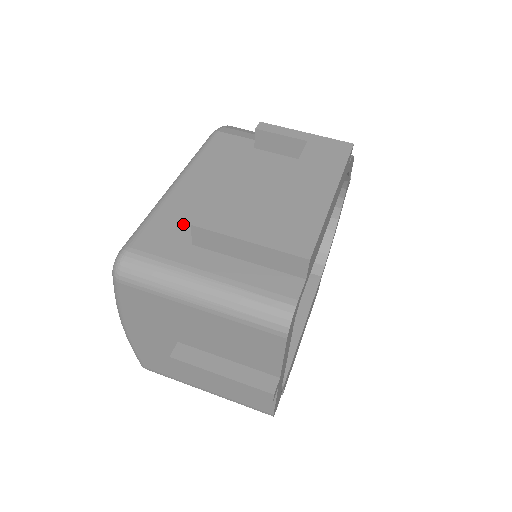
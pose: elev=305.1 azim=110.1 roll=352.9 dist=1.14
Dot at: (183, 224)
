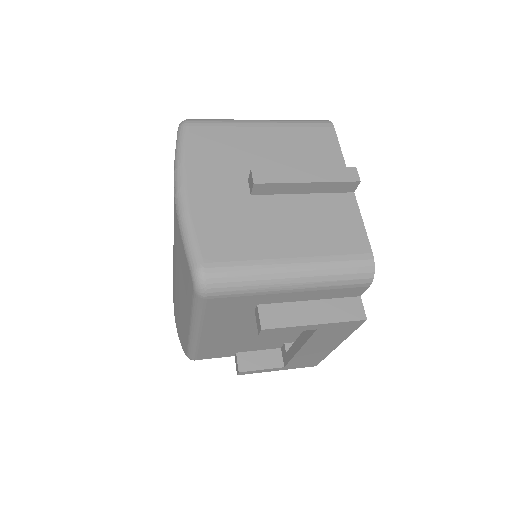
Dot at: occluded
